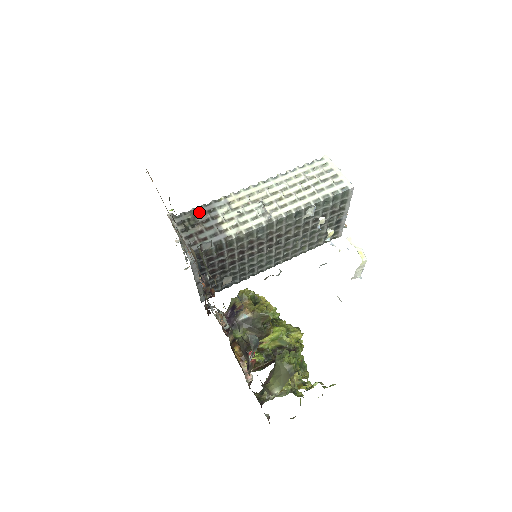
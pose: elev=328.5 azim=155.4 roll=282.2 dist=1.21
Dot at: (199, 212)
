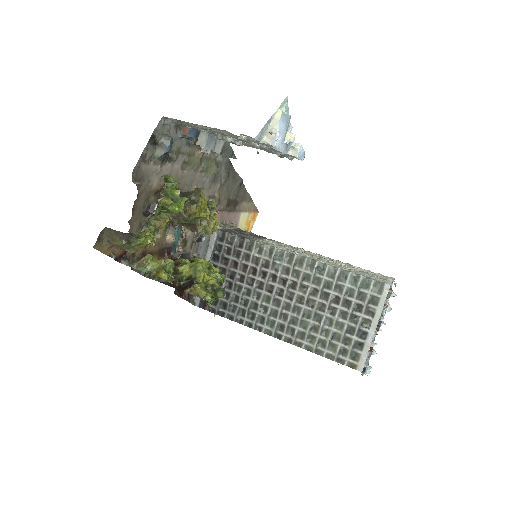
Dot at: (257, 235)
